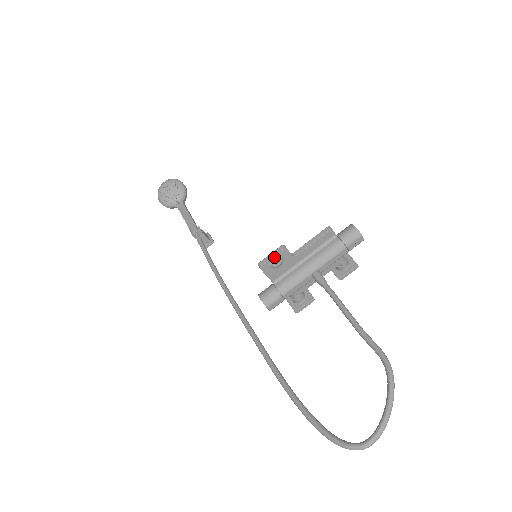
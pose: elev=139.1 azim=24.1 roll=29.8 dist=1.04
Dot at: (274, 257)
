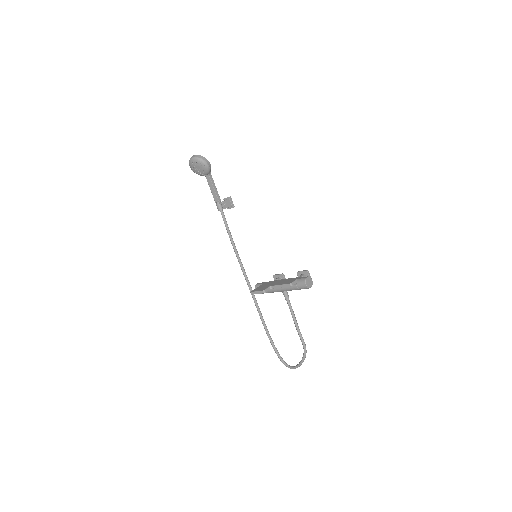
Dot at: (259, 293)
